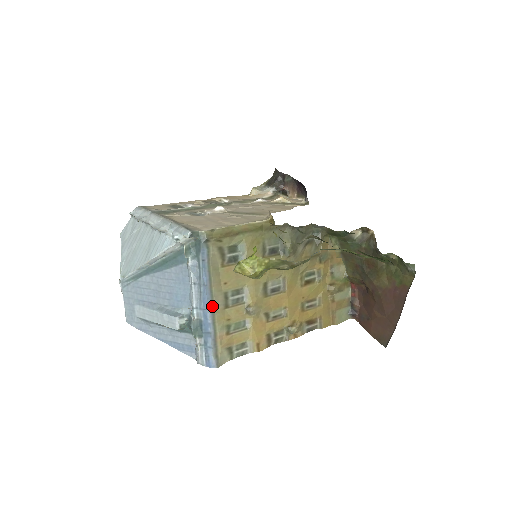
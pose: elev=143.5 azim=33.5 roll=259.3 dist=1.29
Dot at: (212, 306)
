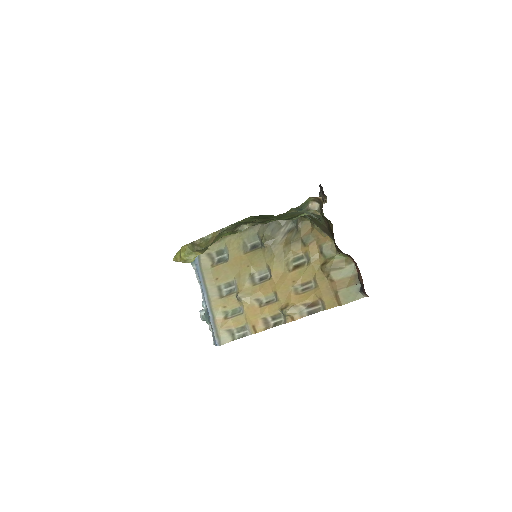
Dot at: (208, 297)
